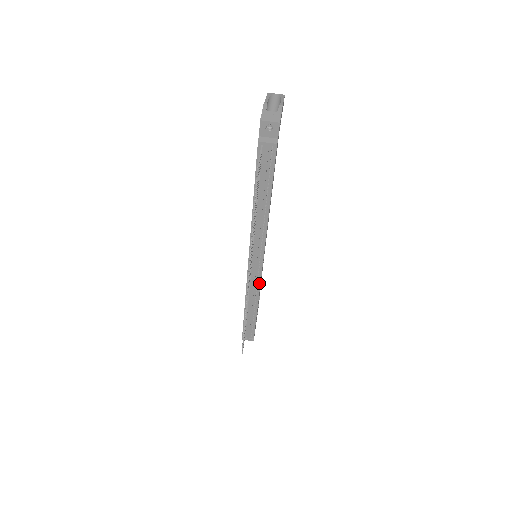
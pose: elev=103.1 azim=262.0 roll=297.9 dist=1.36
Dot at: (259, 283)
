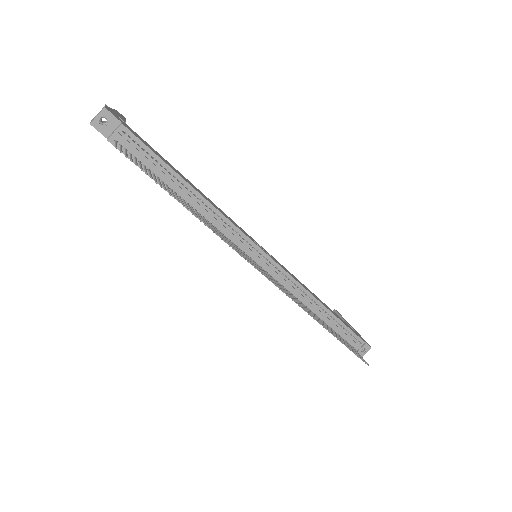
Dot at: (289, 276)
